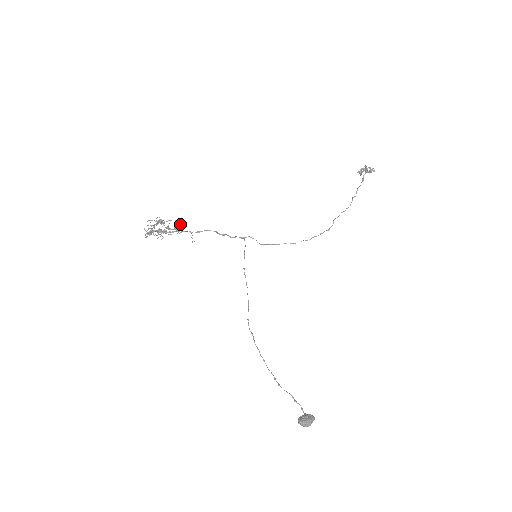
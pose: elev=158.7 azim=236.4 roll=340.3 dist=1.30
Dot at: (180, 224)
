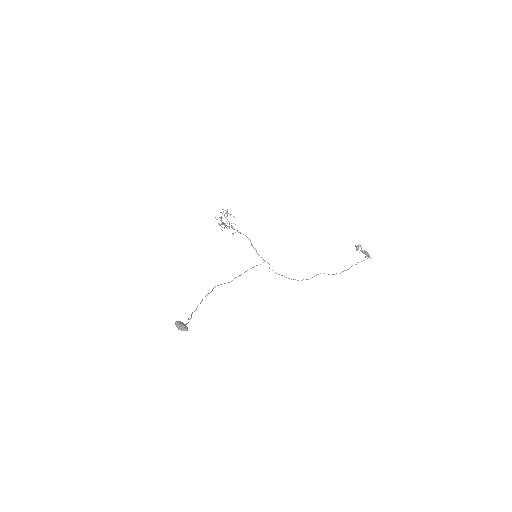
Dot at: occluded
